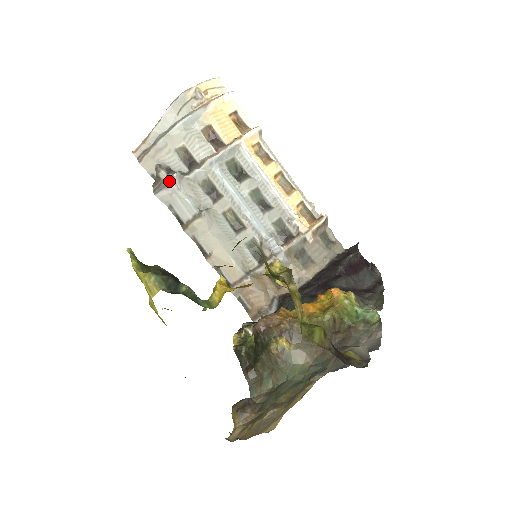
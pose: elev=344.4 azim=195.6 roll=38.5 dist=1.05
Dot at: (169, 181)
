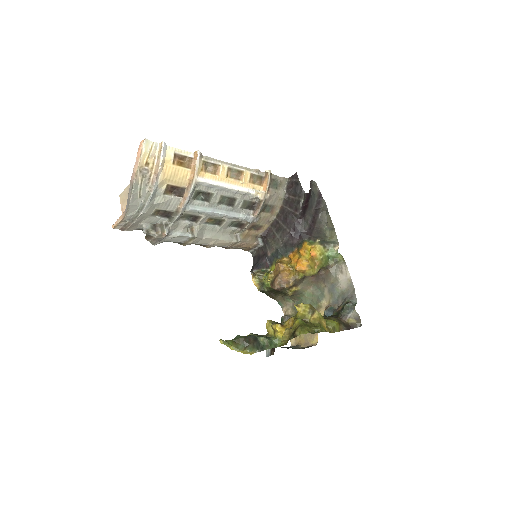
Dot at: (163, 238)
